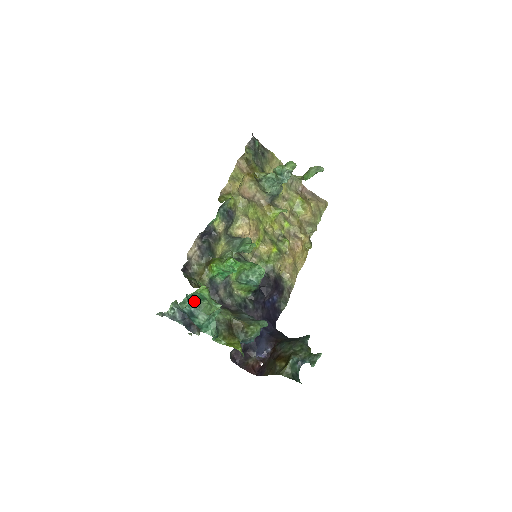
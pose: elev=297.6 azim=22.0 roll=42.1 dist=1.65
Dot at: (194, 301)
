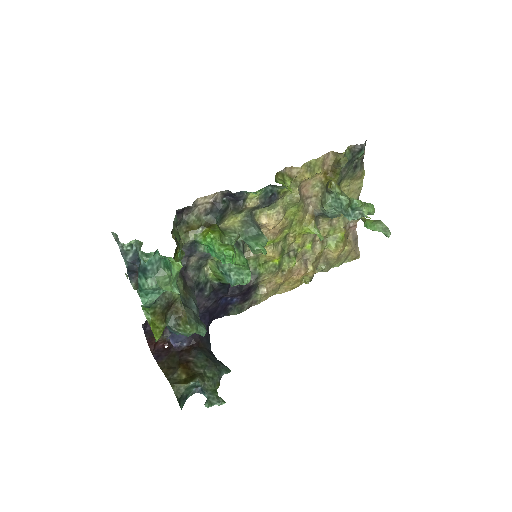
Dot at: (158, 261)
